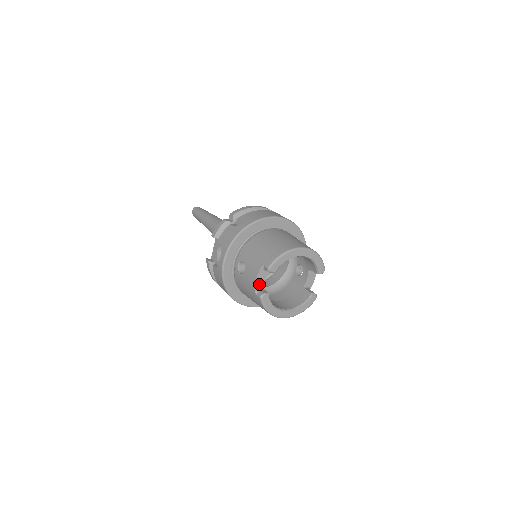
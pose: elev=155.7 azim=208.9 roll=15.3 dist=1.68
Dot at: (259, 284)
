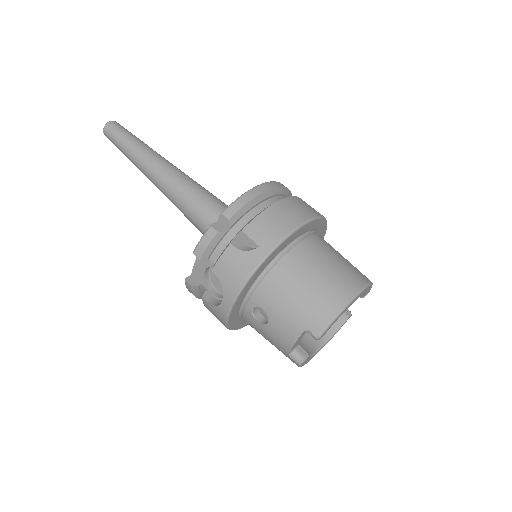
Dot at: (295, 345)
